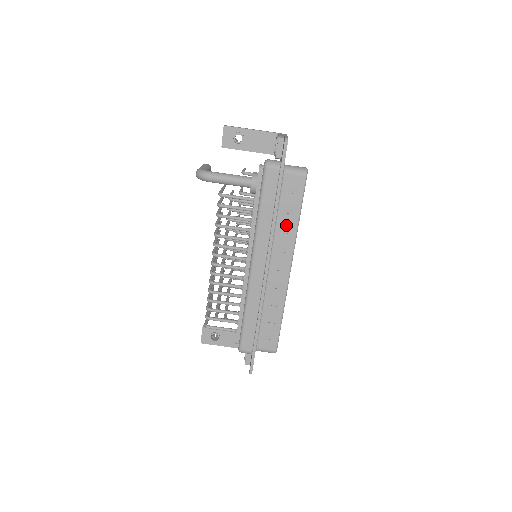
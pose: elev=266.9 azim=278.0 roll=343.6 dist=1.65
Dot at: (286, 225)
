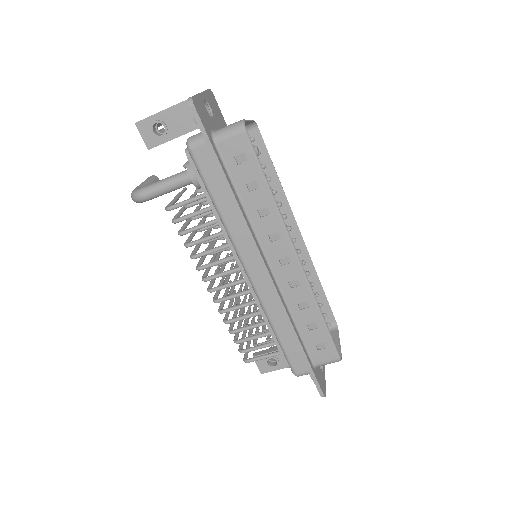
Dot at: (259, 206)
